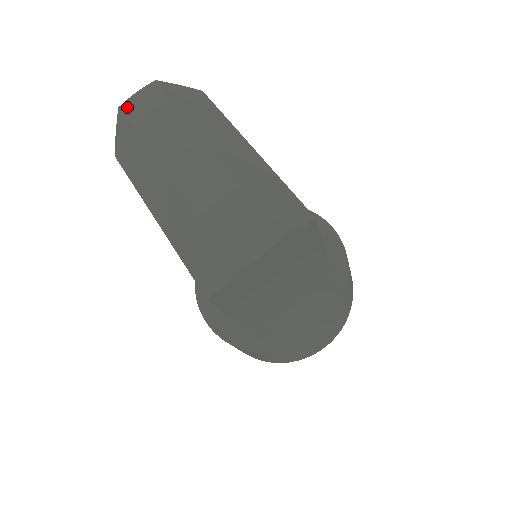
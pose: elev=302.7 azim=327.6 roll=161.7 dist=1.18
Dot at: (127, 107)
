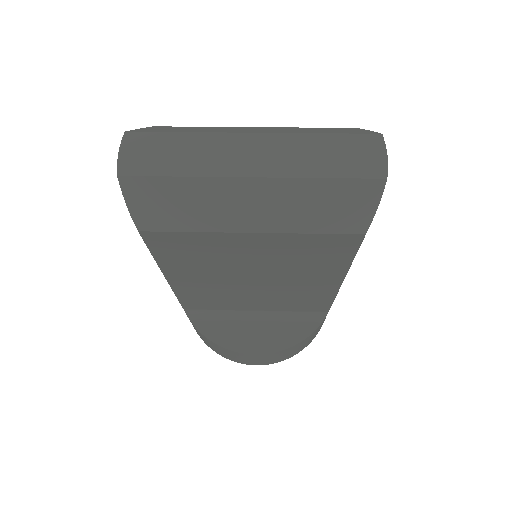
Dot at: (127, 169)
